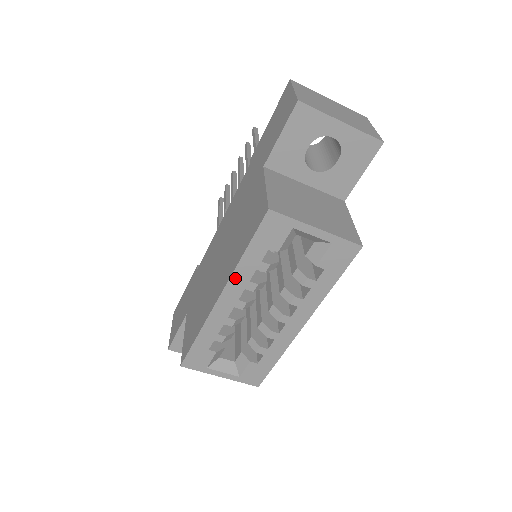
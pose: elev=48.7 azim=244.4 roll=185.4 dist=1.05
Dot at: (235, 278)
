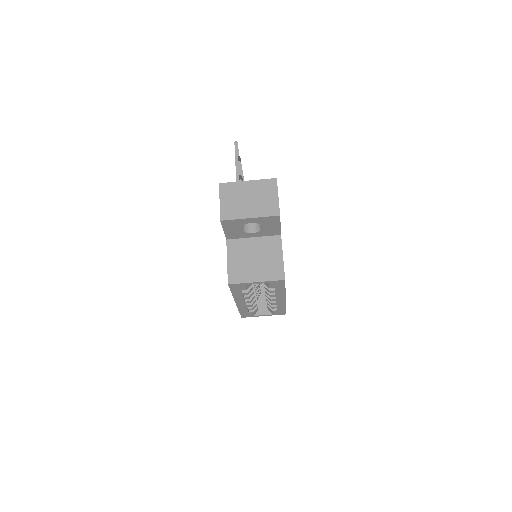
Dot at: (236, 298)
